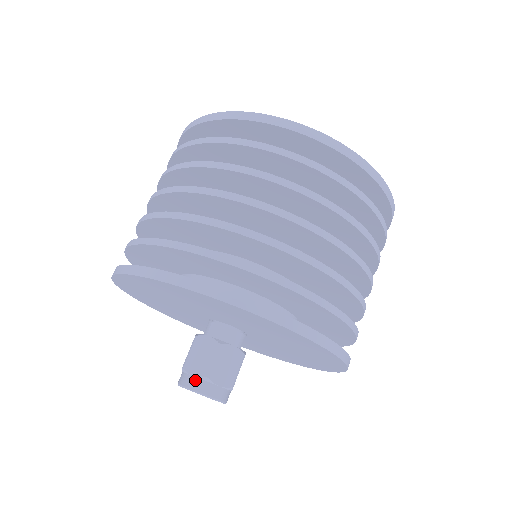
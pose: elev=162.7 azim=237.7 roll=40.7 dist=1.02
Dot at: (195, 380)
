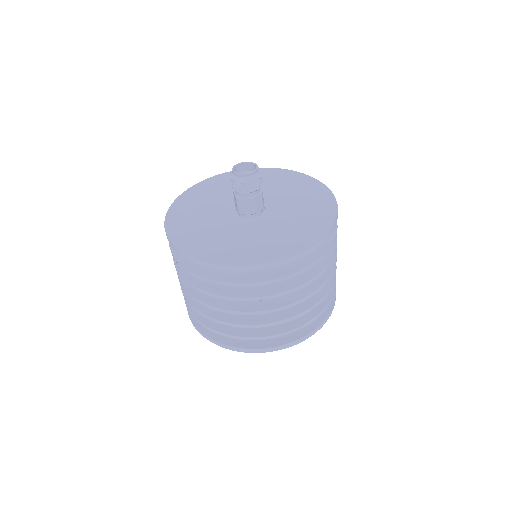
Dot at: occluded
